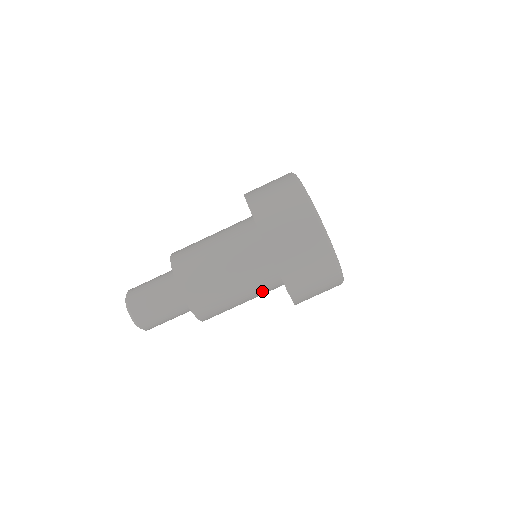
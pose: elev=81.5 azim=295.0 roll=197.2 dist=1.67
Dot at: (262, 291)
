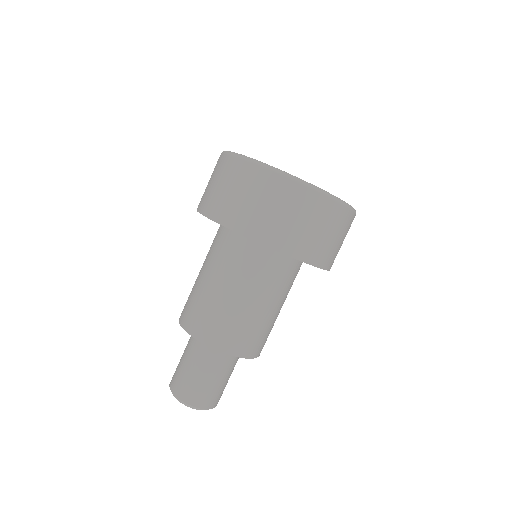
Dot at: occluded
